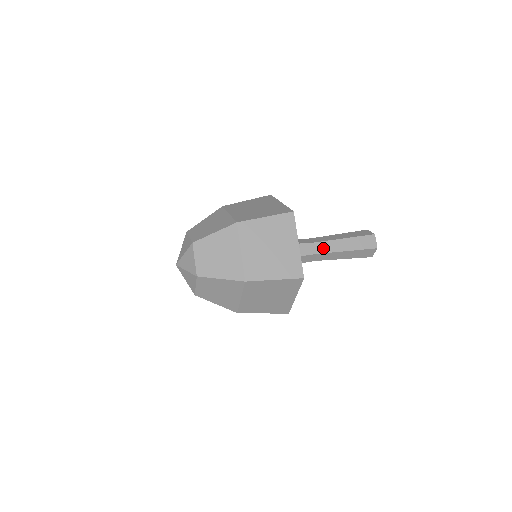
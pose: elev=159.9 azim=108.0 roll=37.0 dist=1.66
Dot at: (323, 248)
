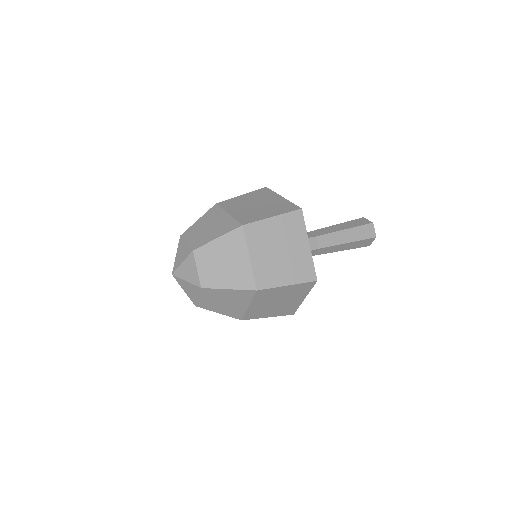
Dot at: (324, 242)
